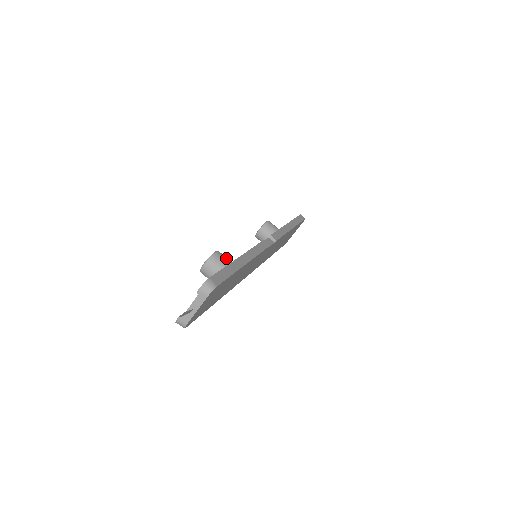
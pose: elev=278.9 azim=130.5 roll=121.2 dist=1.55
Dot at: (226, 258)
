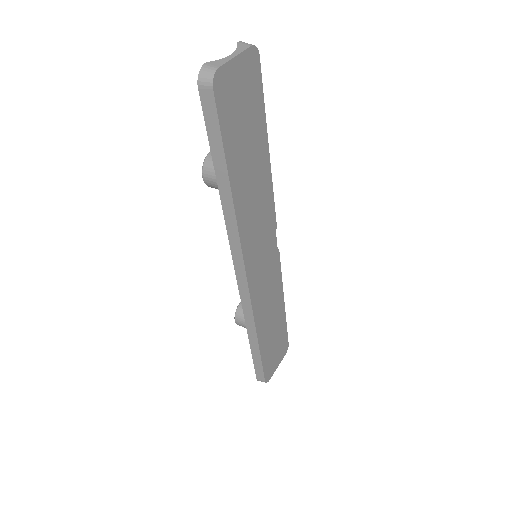
Dot at: occluded
